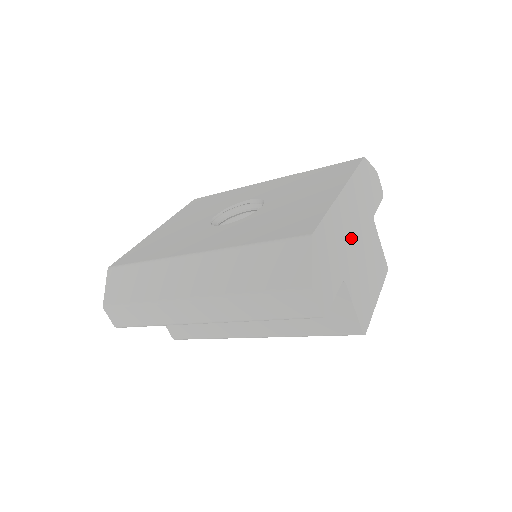
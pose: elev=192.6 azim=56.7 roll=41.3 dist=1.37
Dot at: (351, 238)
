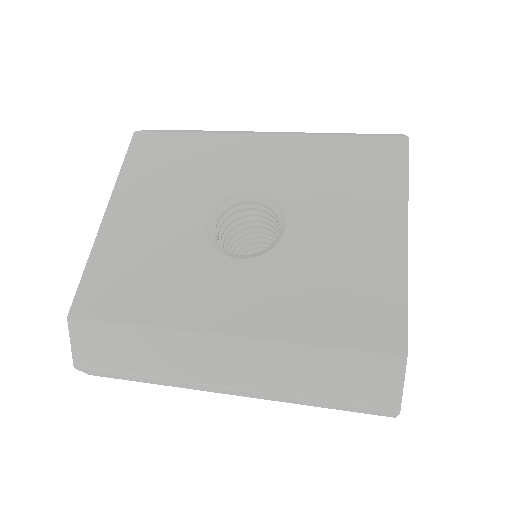
Dot at: occluded
